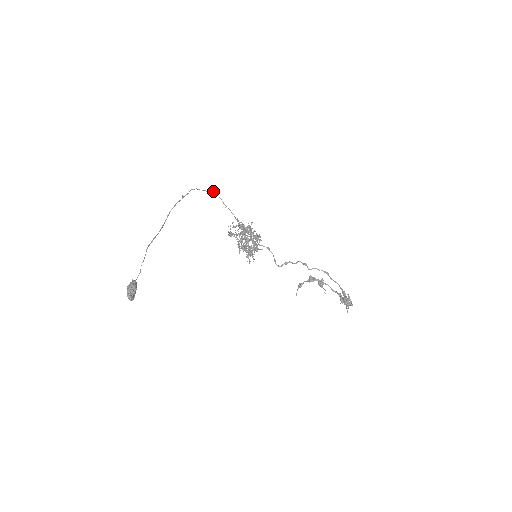
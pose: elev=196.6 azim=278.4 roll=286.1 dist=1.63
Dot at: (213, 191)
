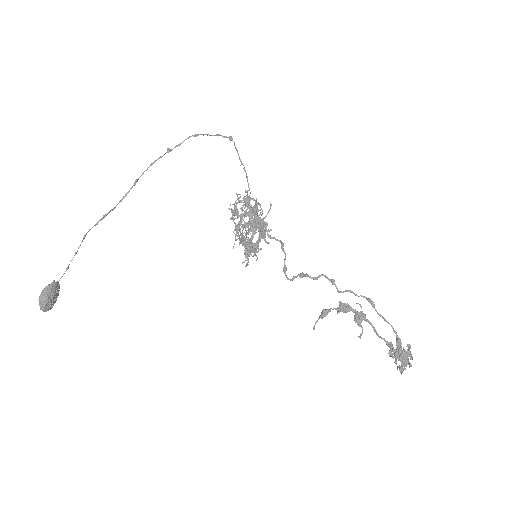
Dot at: (230, 137)
